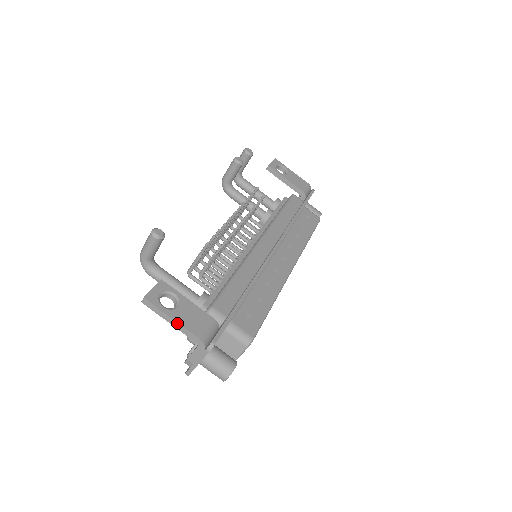
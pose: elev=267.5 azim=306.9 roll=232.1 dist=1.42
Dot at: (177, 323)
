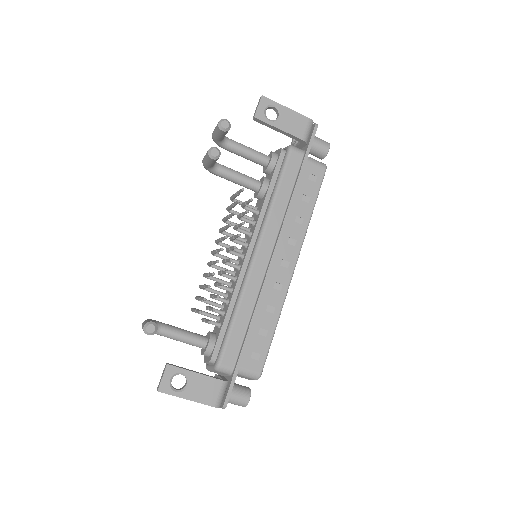
Dot at: occluded
